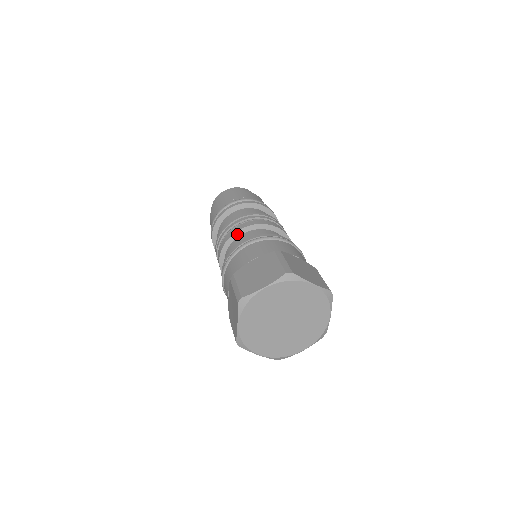
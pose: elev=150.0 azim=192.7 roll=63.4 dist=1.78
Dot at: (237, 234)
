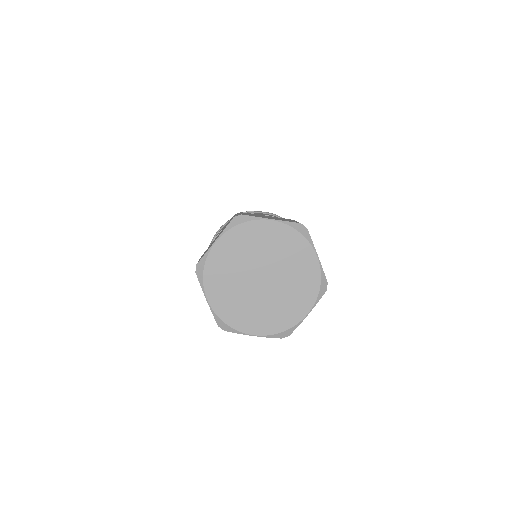
Dot at: occluded
